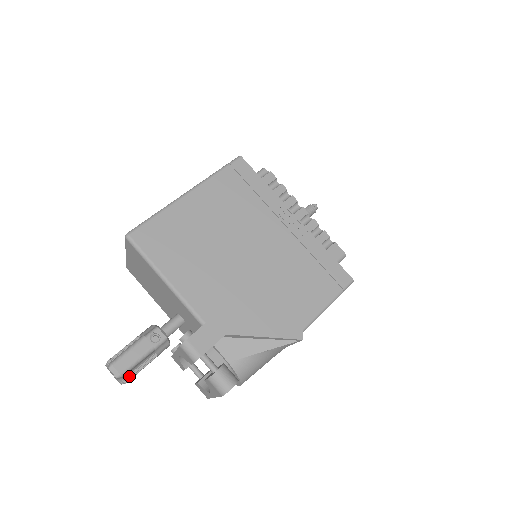
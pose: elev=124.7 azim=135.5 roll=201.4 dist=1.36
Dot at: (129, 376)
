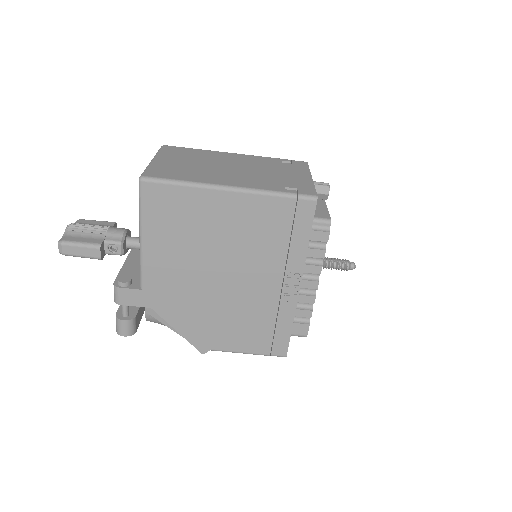
Dot at: occluded
